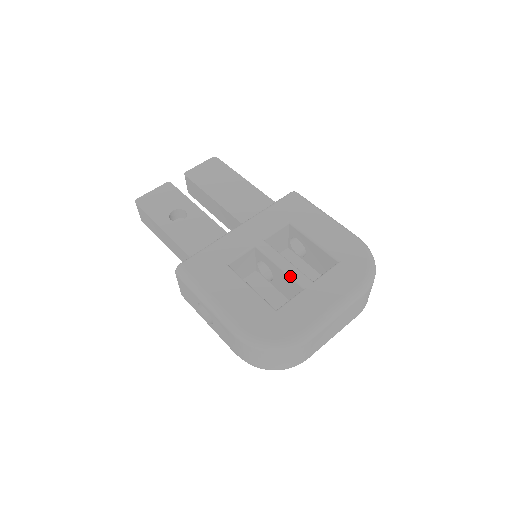
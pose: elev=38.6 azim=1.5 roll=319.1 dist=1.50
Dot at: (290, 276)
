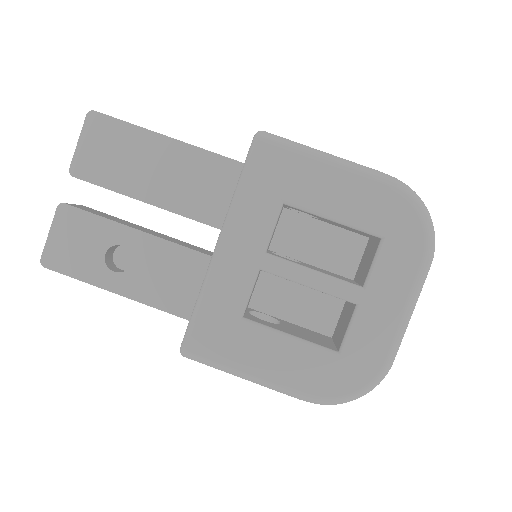
Dot at: occluded
